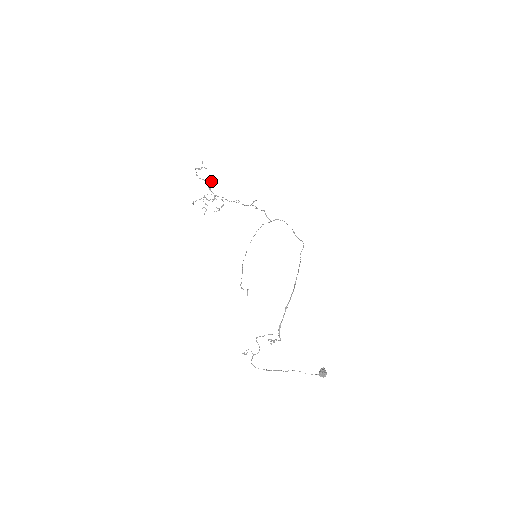
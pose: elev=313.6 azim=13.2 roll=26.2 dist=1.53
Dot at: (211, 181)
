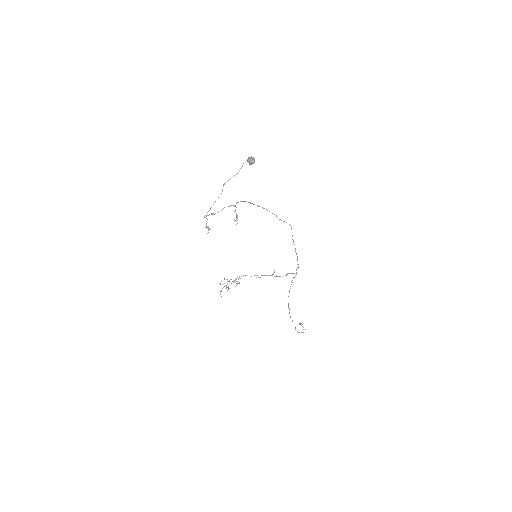
Dot at: (233, 281)
